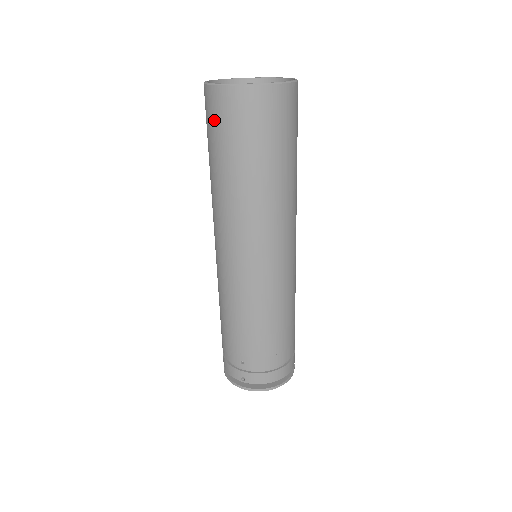
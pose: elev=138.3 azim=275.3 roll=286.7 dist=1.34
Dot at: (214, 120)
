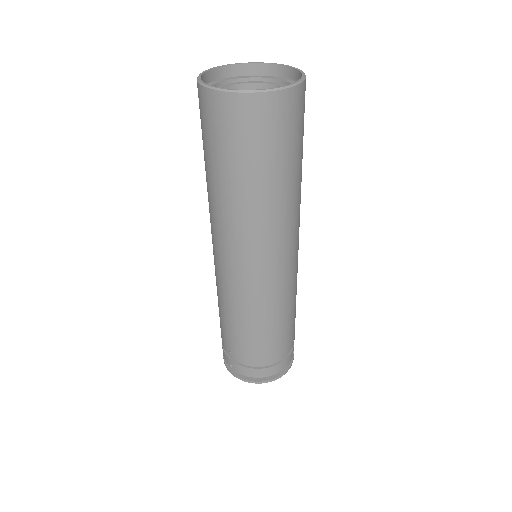
Dot at: (201, 120)
